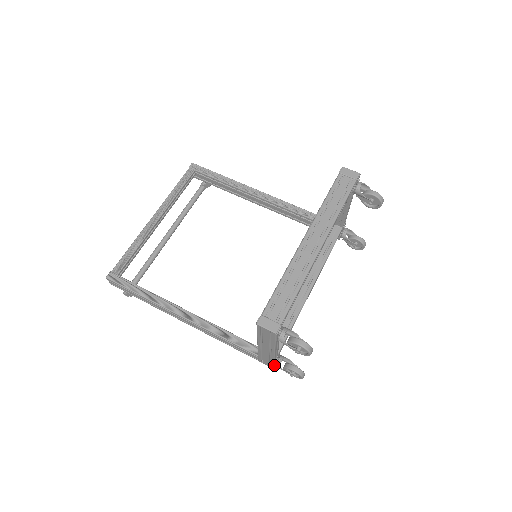
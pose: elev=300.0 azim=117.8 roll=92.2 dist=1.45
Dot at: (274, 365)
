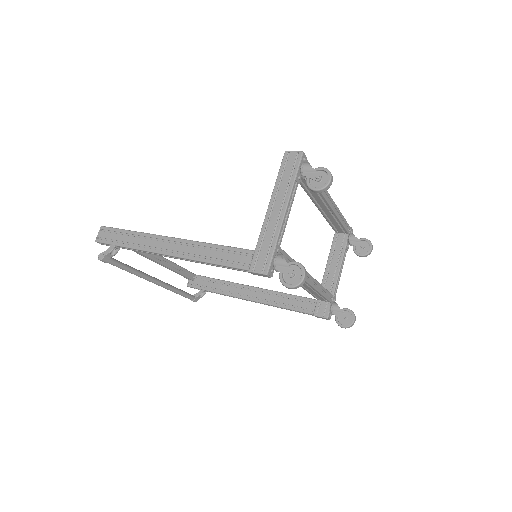
Dot at: (273, 256)
